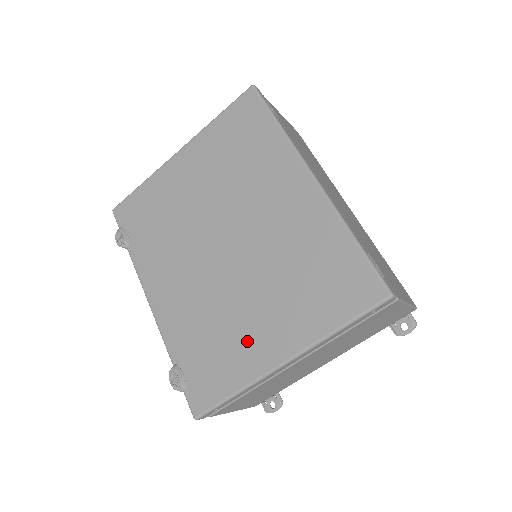
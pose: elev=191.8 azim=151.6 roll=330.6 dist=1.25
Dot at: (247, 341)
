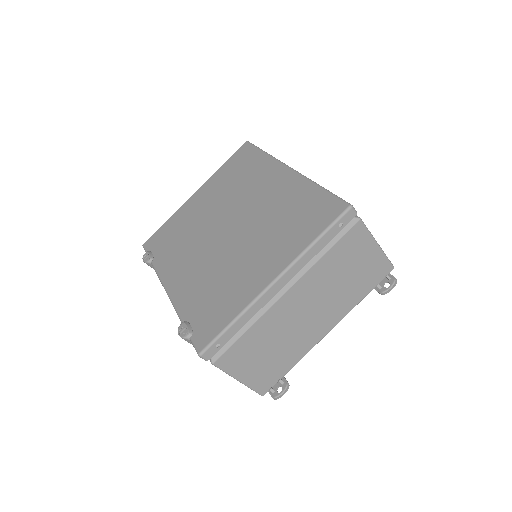
Dot at: (244, 279)
